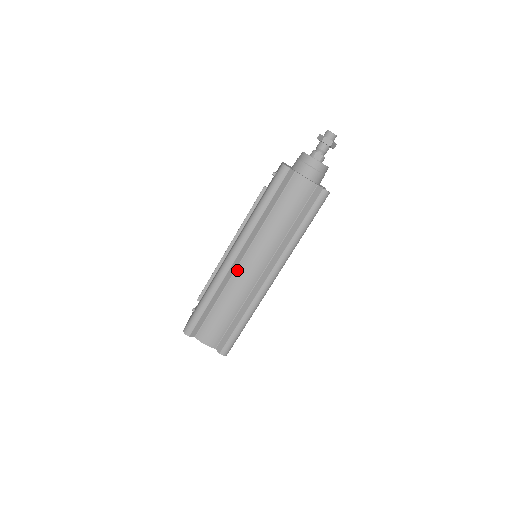
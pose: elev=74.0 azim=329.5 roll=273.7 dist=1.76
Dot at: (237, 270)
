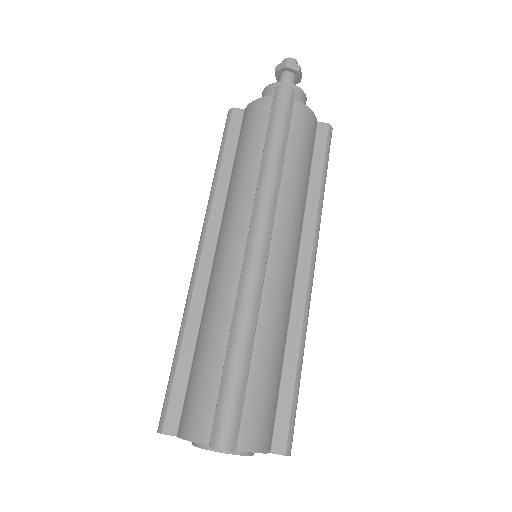
Dot at: (211, 273)
